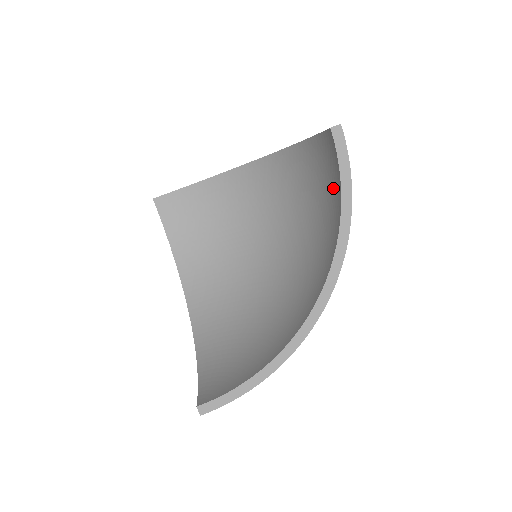
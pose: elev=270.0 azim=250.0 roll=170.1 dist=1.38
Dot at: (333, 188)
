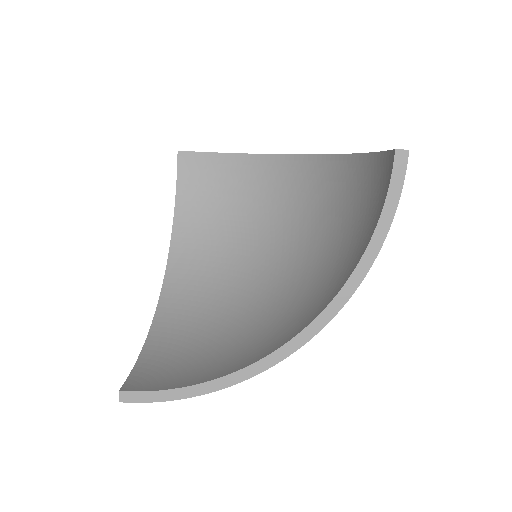
Dot at: (369, 218)
